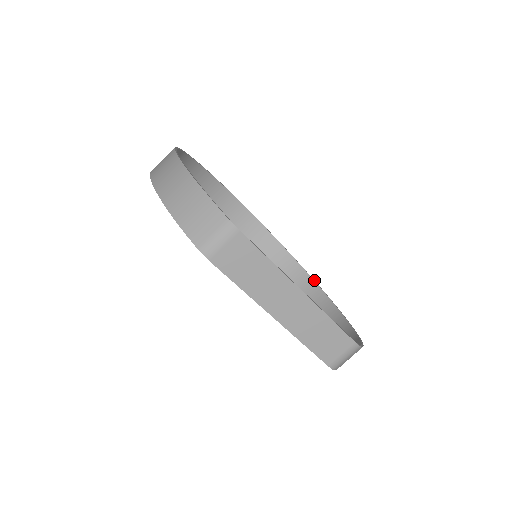
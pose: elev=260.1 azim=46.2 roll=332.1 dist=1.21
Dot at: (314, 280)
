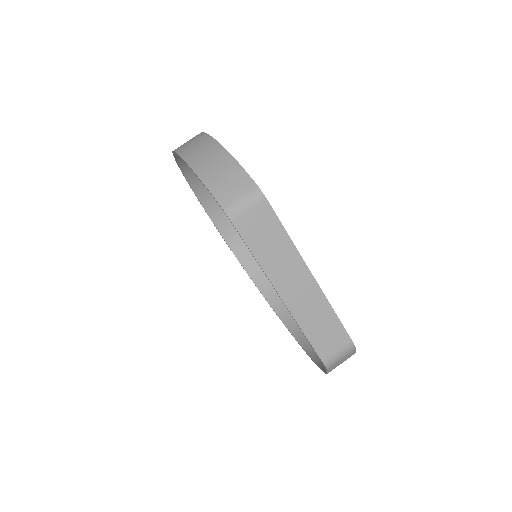
Dot at: occluded
